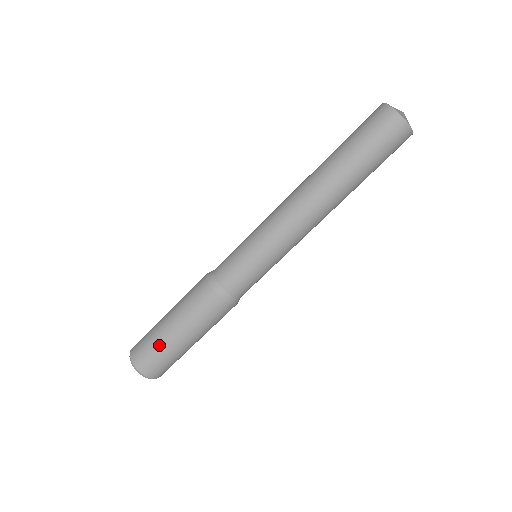
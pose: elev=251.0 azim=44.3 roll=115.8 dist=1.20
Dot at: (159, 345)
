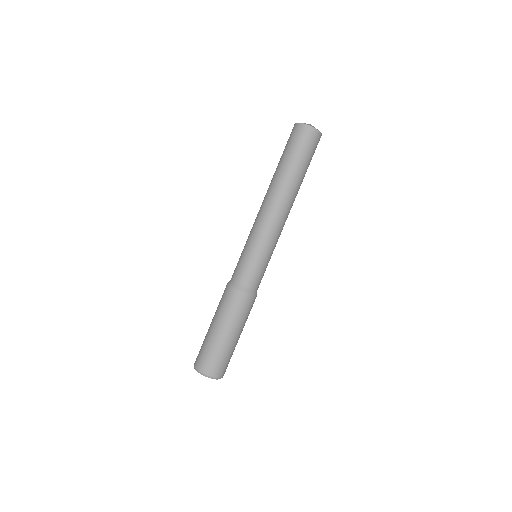
Dot at: (212, 347)
